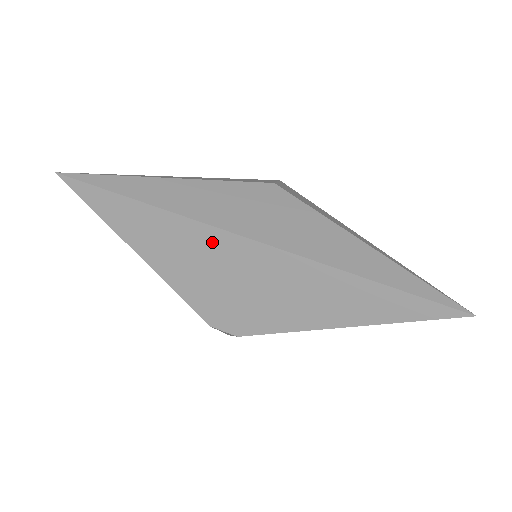
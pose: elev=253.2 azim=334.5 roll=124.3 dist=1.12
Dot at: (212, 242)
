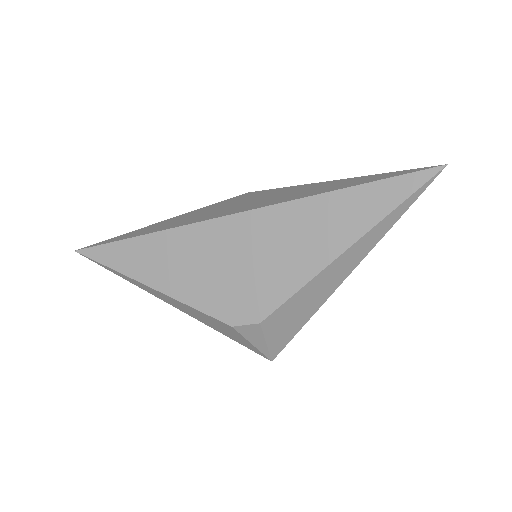
Dot at: (201, 237)
